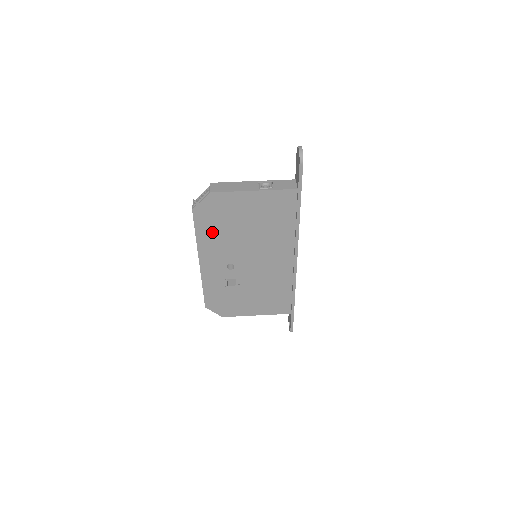
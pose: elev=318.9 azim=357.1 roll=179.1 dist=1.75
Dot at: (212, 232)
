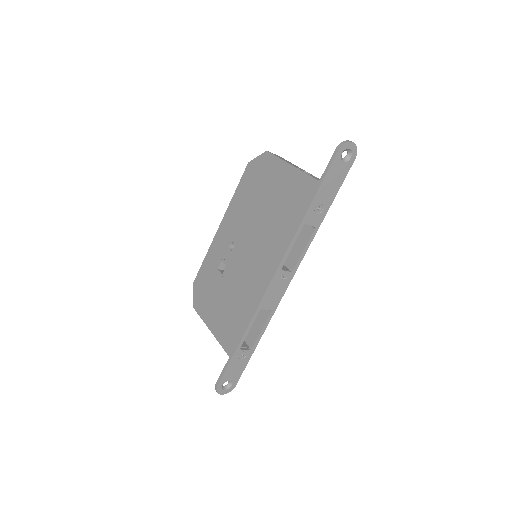
Dot at: (245, 195)
